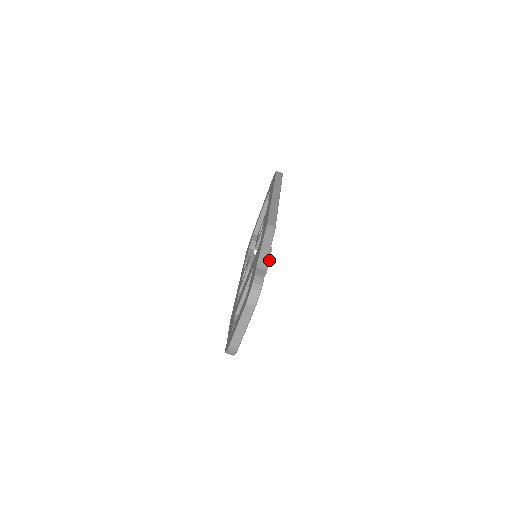
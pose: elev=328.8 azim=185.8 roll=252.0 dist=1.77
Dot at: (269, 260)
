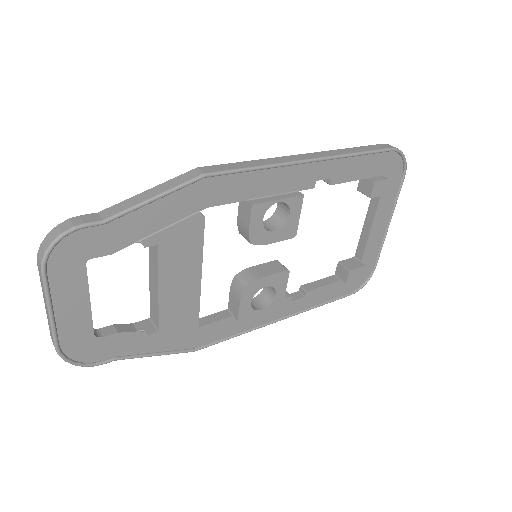
Dot at: (176, 229)
